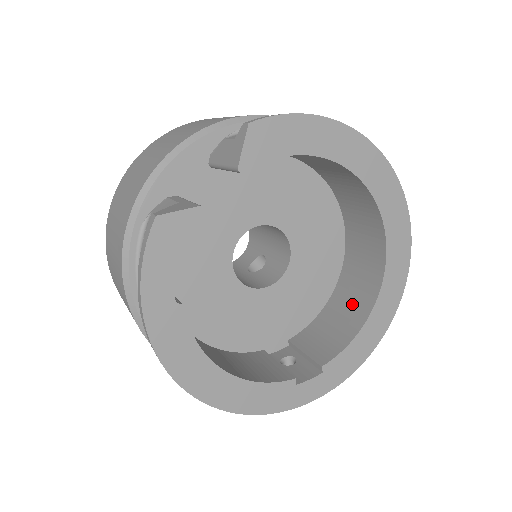
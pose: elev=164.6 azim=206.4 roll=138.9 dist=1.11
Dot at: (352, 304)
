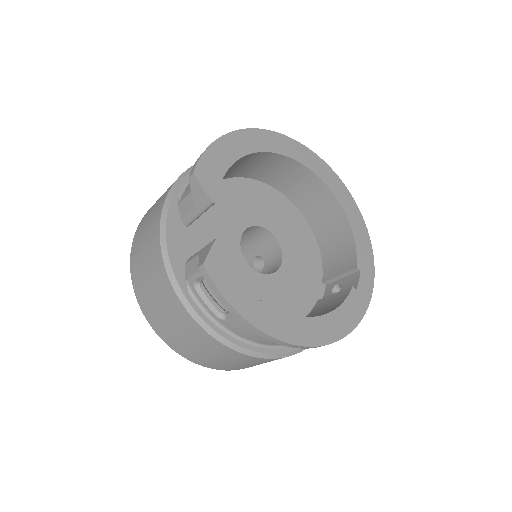
Dot at: (331, 225)
